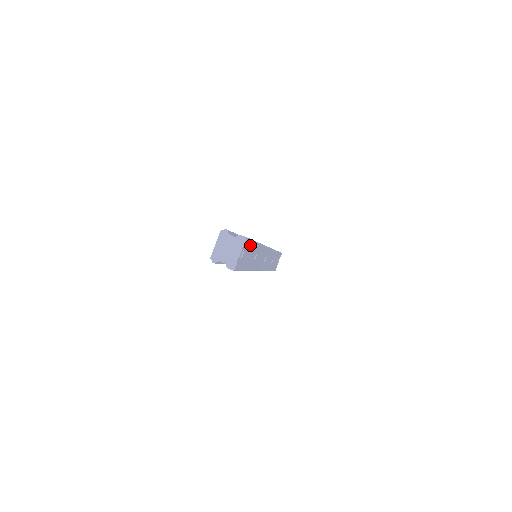
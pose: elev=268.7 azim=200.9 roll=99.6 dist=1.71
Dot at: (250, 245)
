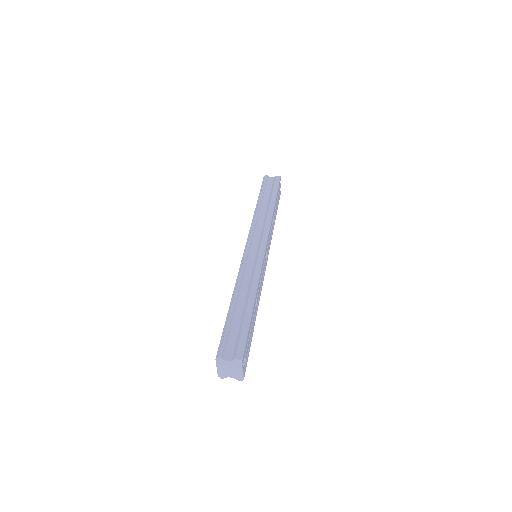
Dot at: (248, 337)
